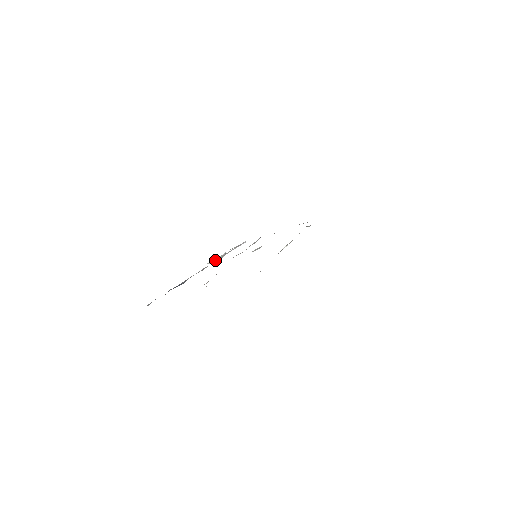
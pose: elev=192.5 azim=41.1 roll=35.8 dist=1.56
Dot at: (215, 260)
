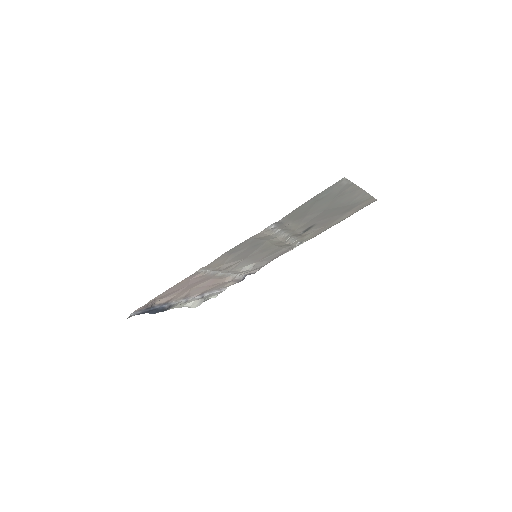
Dot at: (195, 301)
